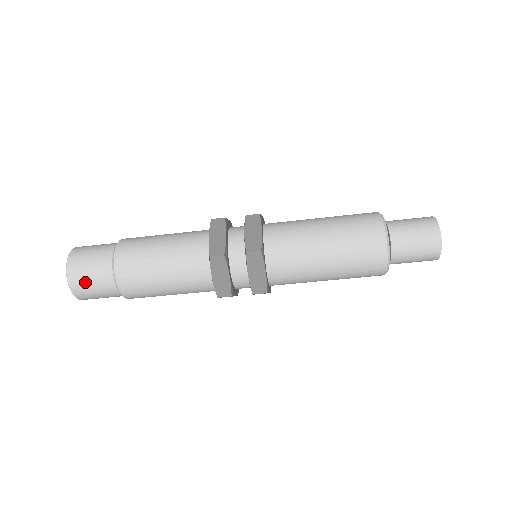
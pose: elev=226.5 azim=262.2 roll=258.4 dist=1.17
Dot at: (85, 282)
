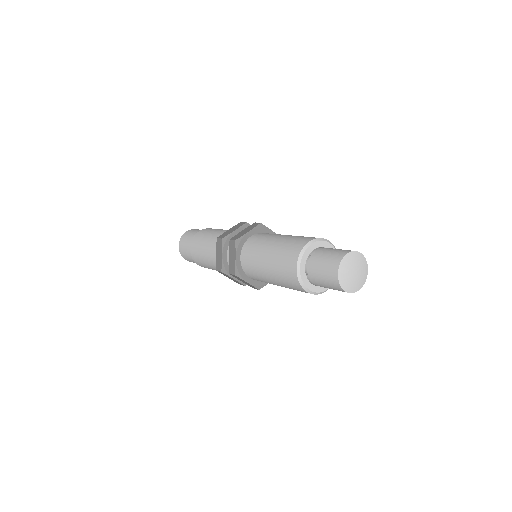
Dot at: occluded
